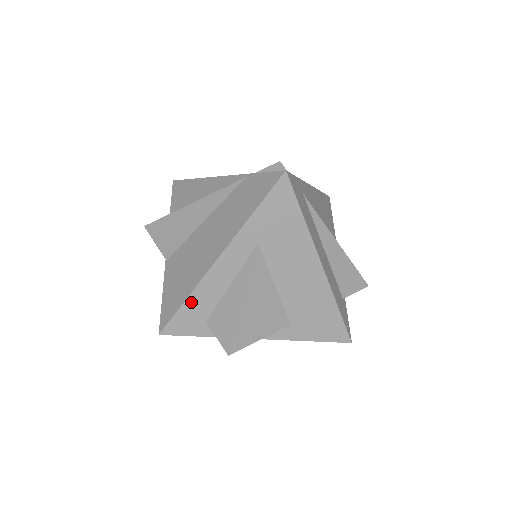
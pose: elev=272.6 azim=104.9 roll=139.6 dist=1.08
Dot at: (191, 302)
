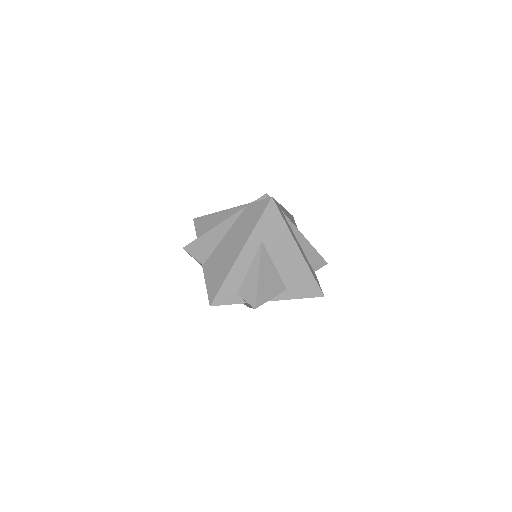
Dot at: (227, 282)
